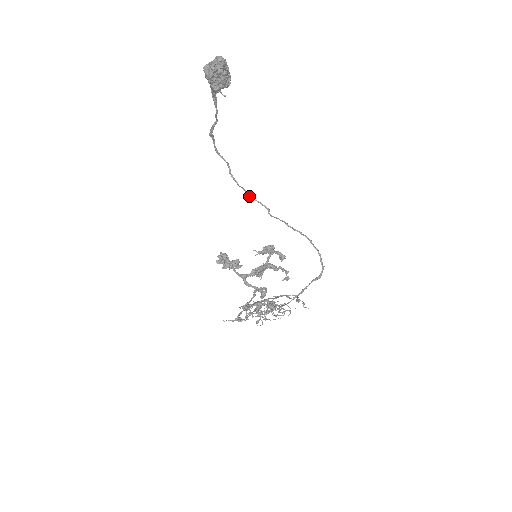
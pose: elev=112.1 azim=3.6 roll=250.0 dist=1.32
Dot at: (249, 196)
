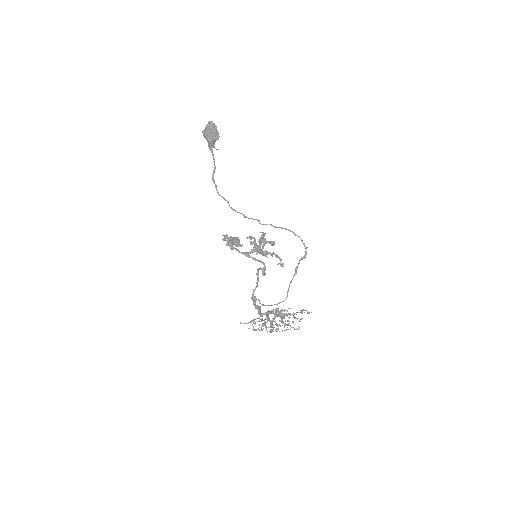
Dot at: (245, 217)
